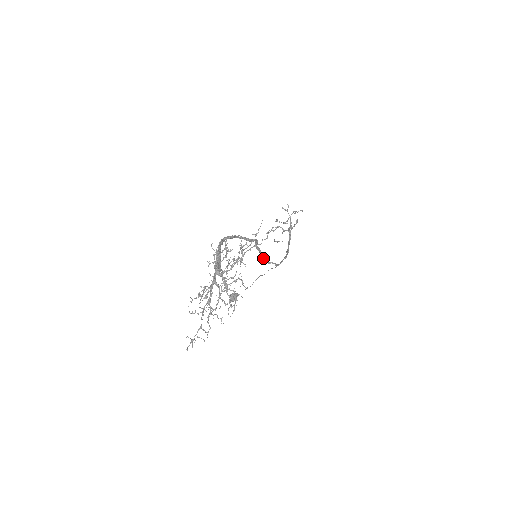
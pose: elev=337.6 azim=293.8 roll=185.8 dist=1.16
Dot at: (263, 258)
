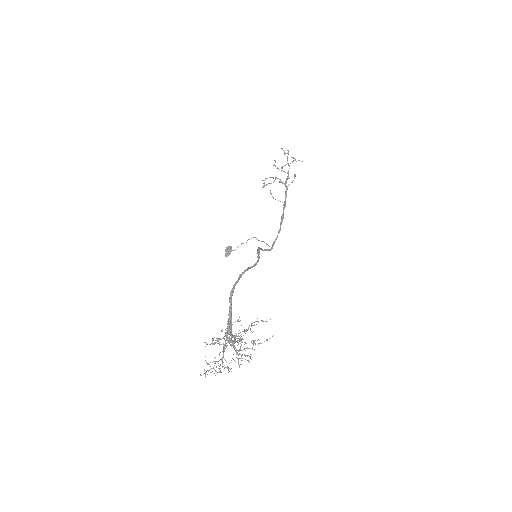
Dot at: occluded
